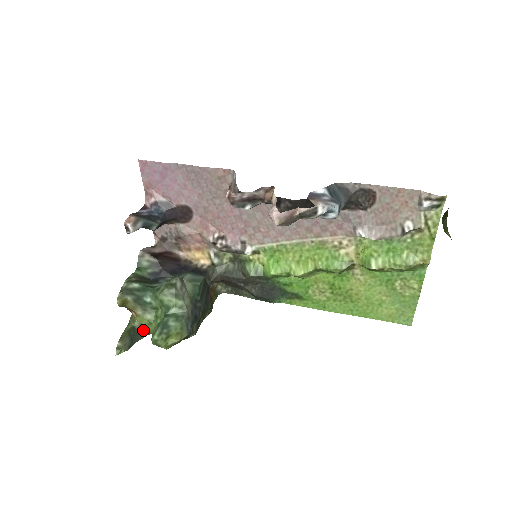
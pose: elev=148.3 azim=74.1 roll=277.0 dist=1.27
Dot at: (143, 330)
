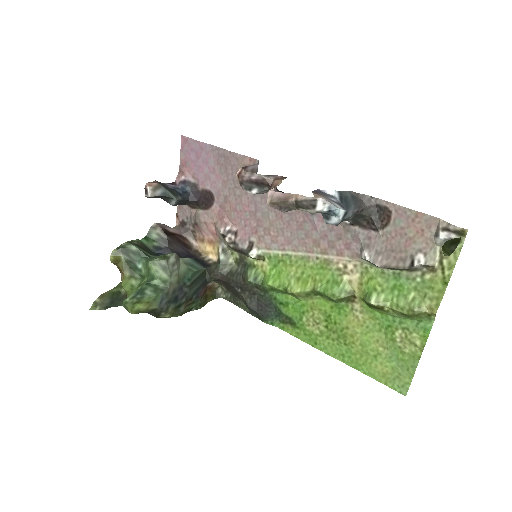
Dot at: occluded
